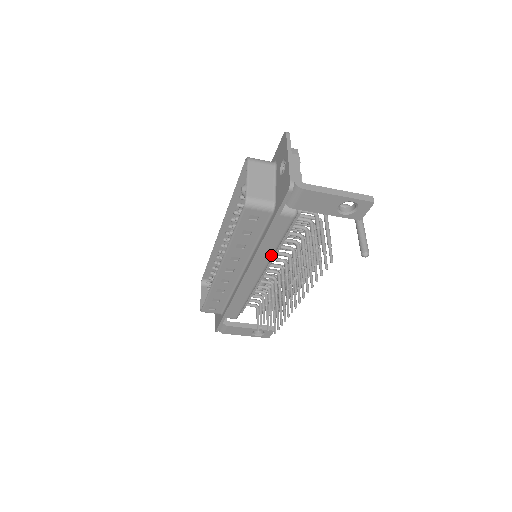
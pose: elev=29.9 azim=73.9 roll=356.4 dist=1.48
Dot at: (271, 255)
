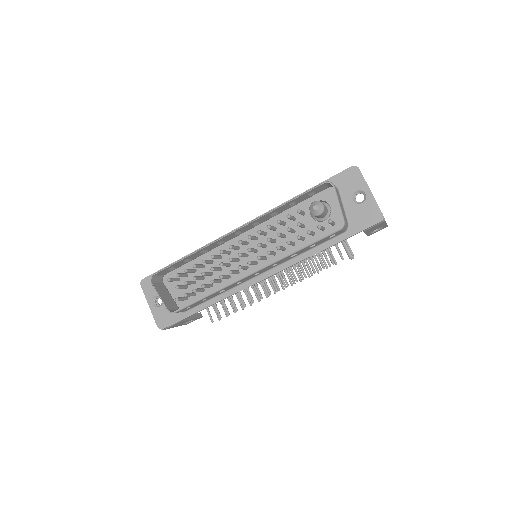
Dot at: occluded
